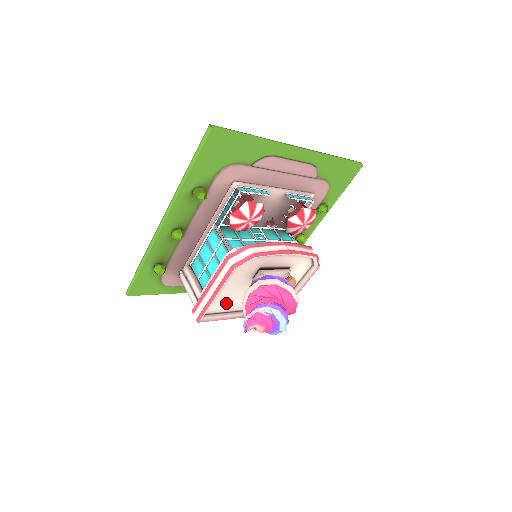
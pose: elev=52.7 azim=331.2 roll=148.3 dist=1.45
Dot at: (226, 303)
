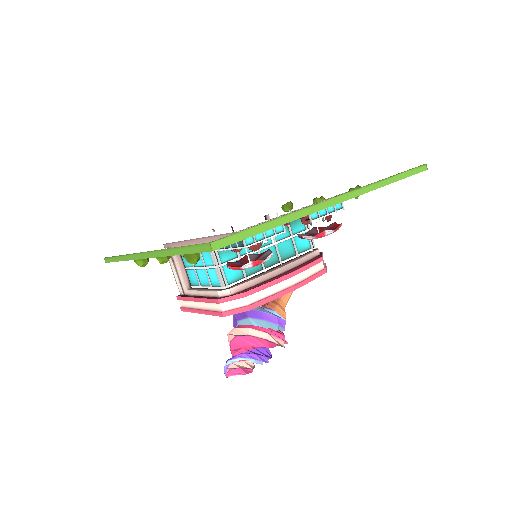
Dot at: occluded
